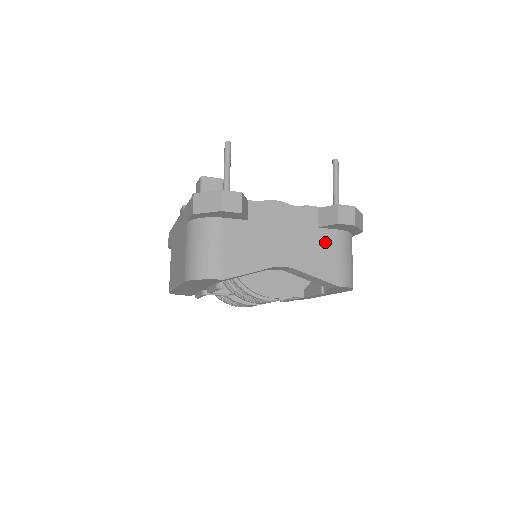
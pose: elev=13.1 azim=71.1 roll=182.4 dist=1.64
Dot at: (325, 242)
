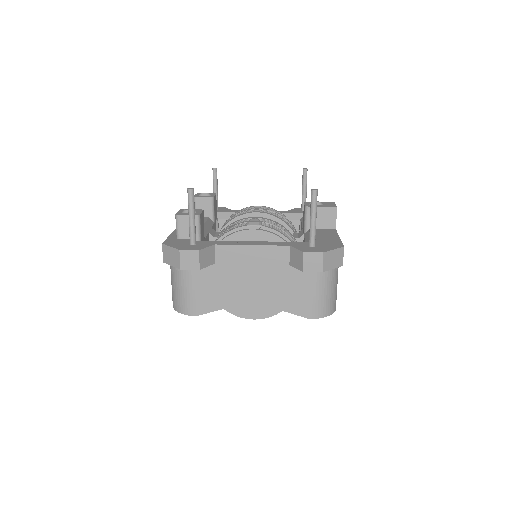
Dot at: (297, 279)
